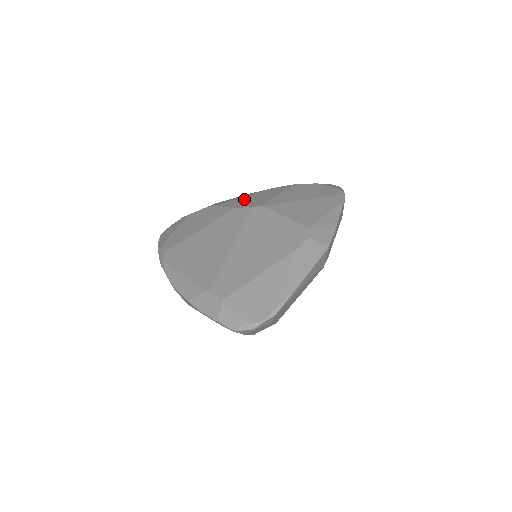
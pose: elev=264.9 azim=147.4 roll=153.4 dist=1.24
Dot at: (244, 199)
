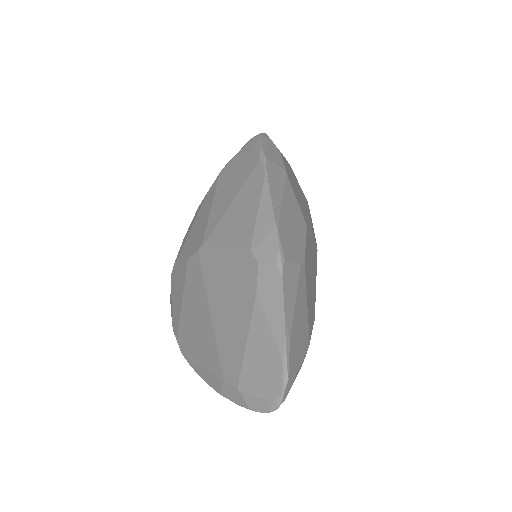
Dot at: (192, 233)
